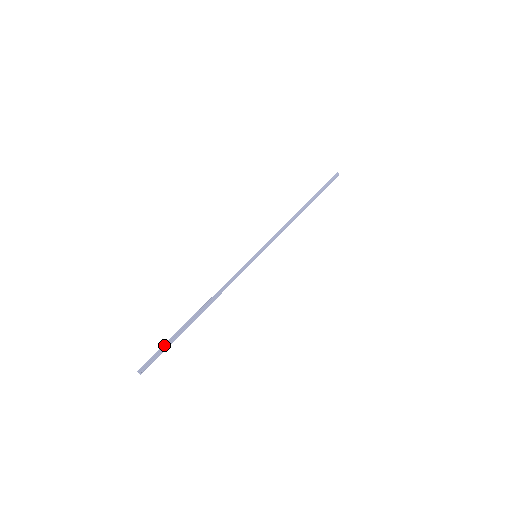
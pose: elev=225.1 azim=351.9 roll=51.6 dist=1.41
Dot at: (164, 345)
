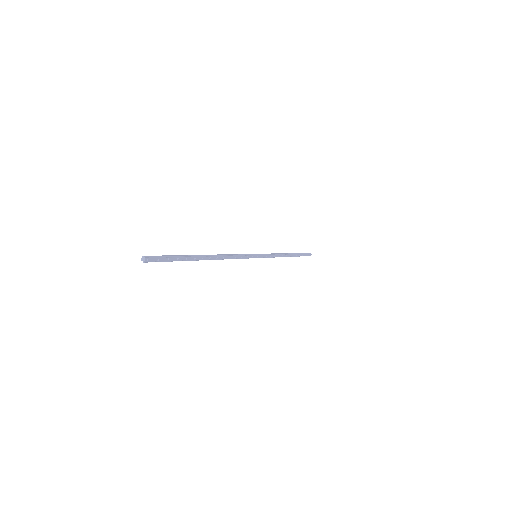
Dot at: (174, 255)
